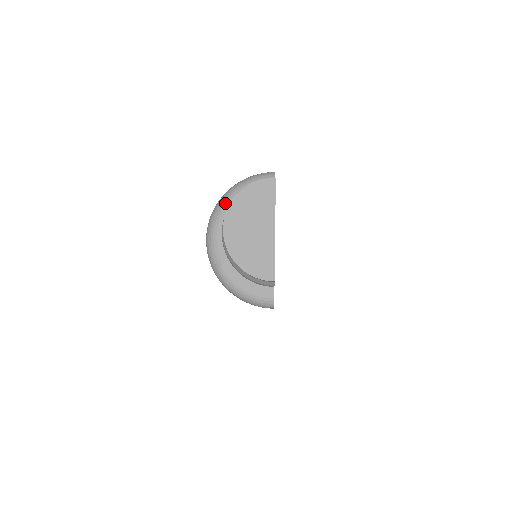
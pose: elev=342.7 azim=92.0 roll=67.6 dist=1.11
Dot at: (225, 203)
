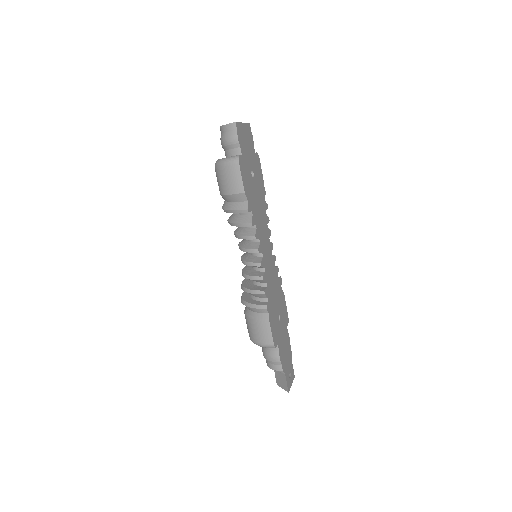
Dot at: occluded
